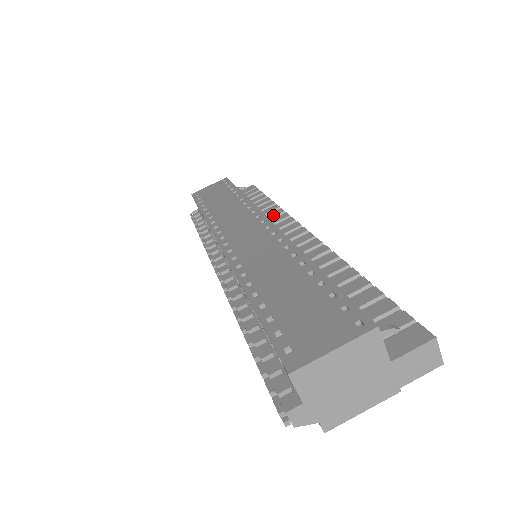
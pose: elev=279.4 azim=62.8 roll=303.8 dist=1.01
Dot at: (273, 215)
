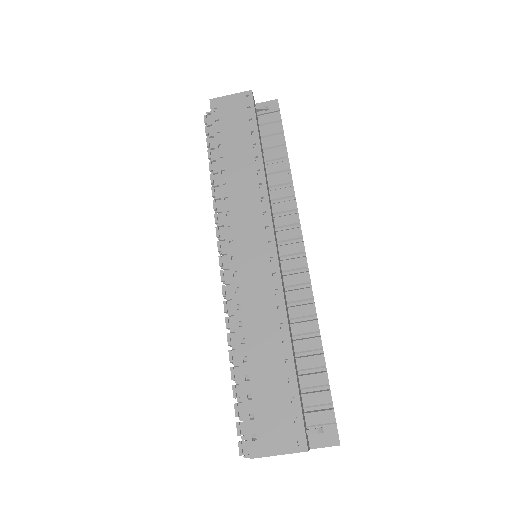
Dot at: (283, 195)
